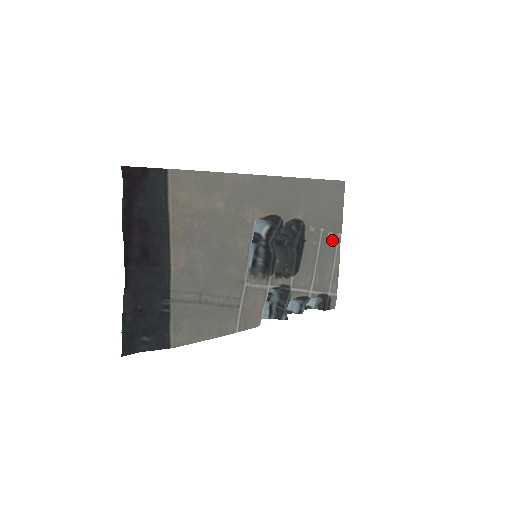
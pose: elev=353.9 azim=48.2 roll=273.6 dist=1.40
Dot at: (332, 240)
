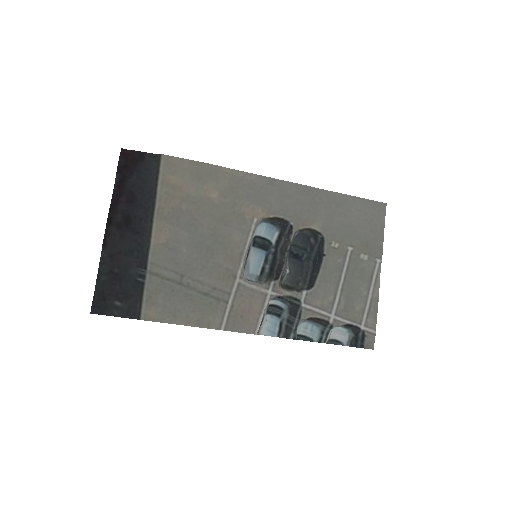
Dot at: (367, 264)
